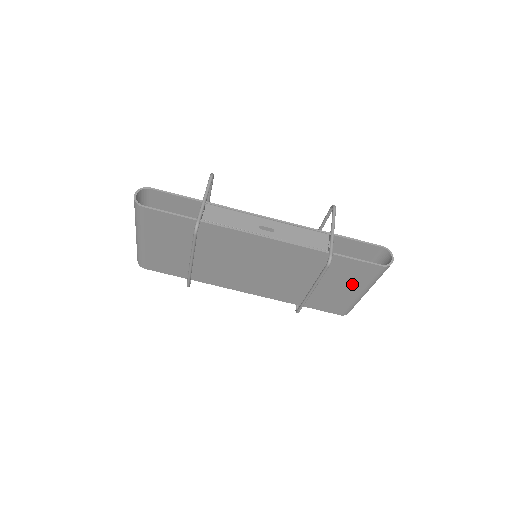
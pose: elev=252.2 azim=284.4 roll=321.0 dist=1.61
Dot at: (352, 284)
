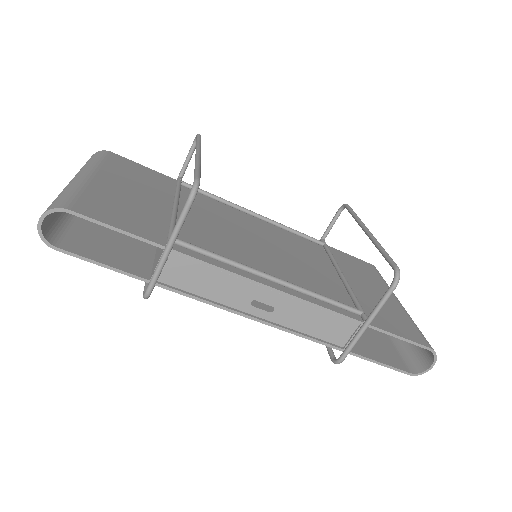
Dot at: (371, 329)
